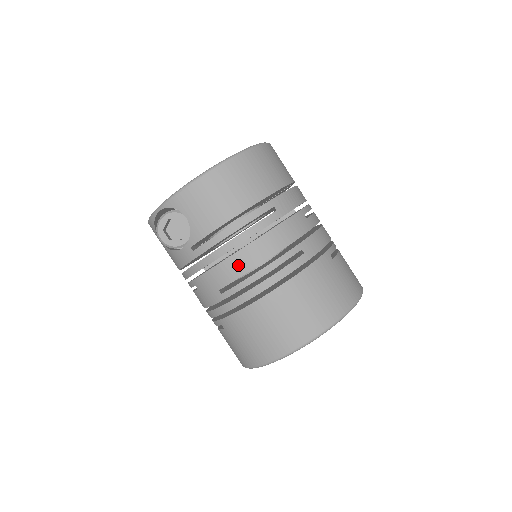
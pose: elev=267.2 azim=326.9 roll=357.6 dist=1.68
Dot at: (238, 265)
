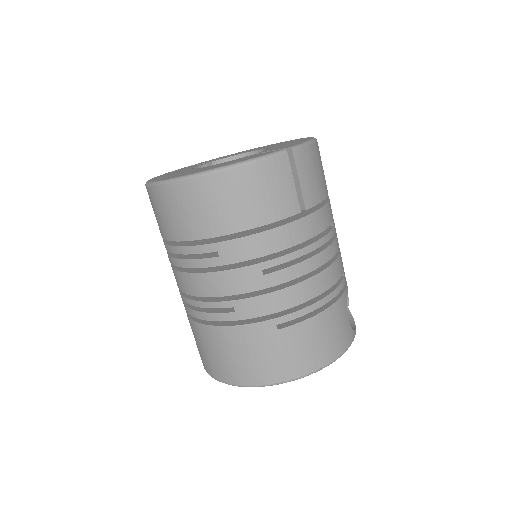
Dot at: (179, 281)
